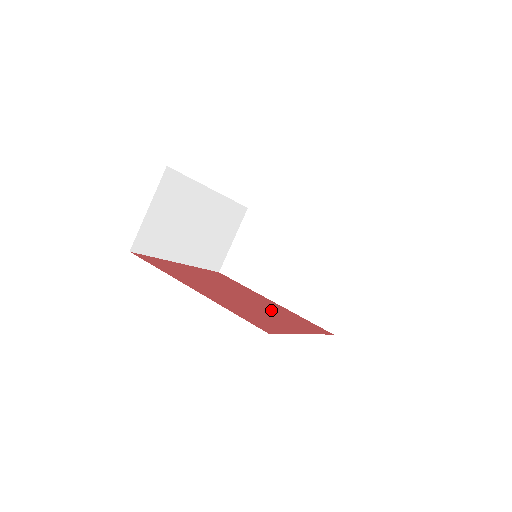
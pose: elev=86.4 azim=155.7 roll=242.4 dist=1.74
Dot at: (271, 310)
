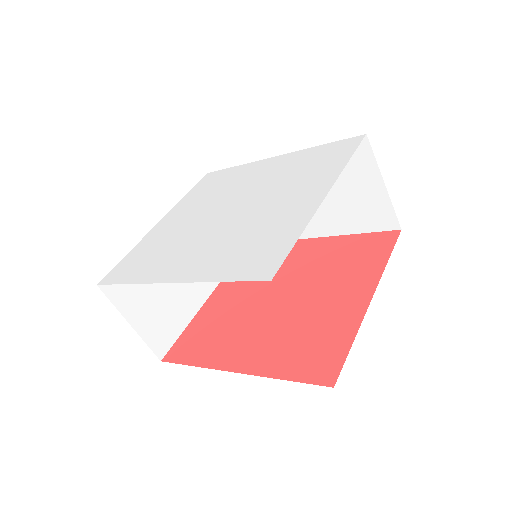
Dot at: (320, 279)
